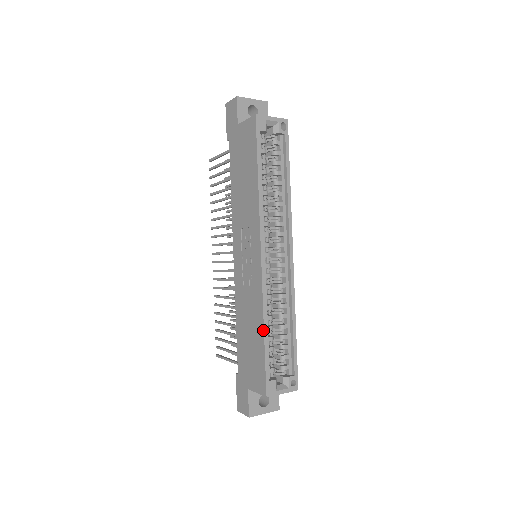
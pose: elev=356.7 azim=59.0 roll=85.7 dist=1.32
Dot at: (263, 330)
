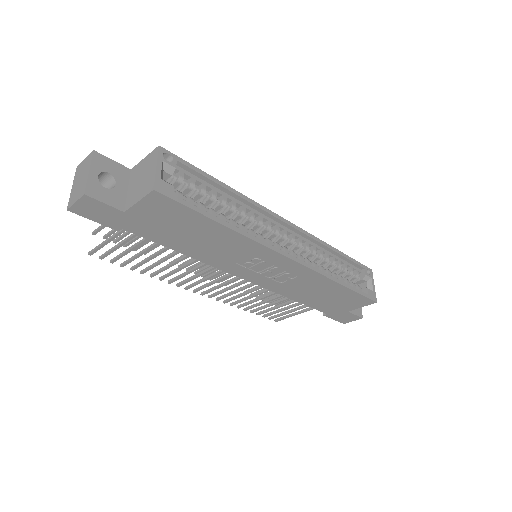
Dot at: (340, 285)
